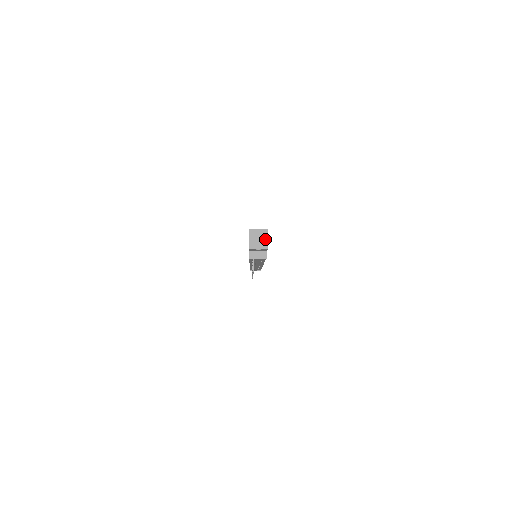
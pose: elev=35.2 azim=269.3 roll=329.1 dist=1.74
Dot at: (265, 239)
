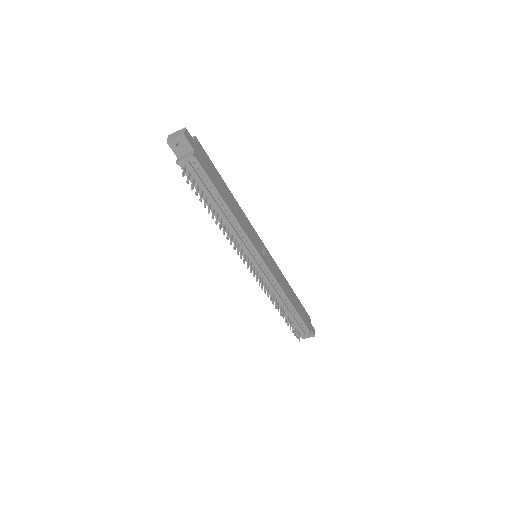
Dot at: (182, 130)
